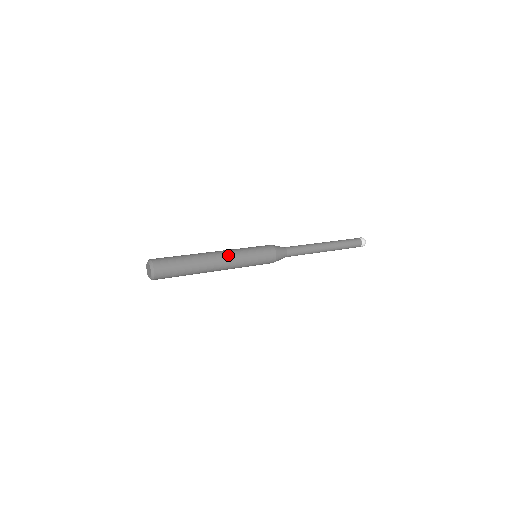
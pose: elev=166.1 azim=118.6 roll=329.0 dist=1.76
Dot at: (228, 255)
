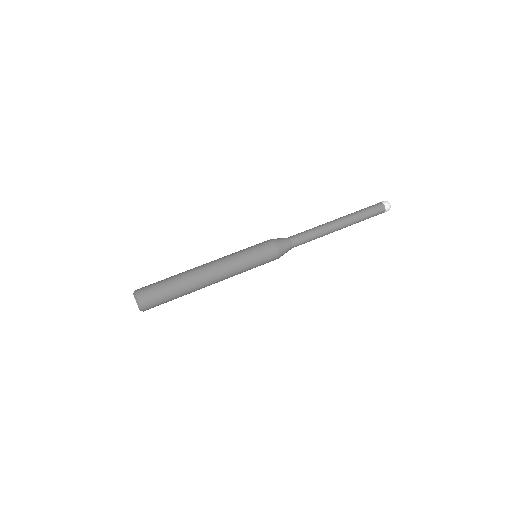
Dot at: (219, 262)
